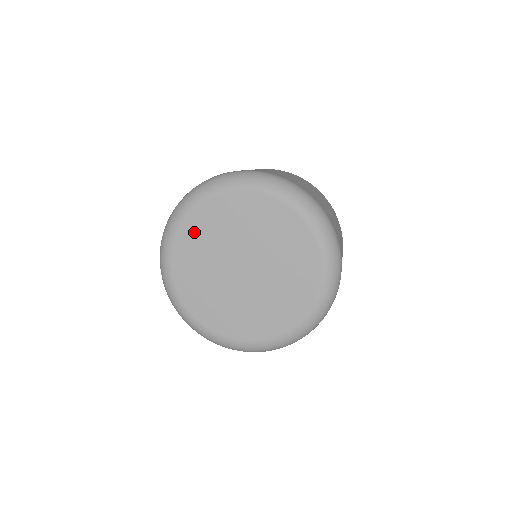
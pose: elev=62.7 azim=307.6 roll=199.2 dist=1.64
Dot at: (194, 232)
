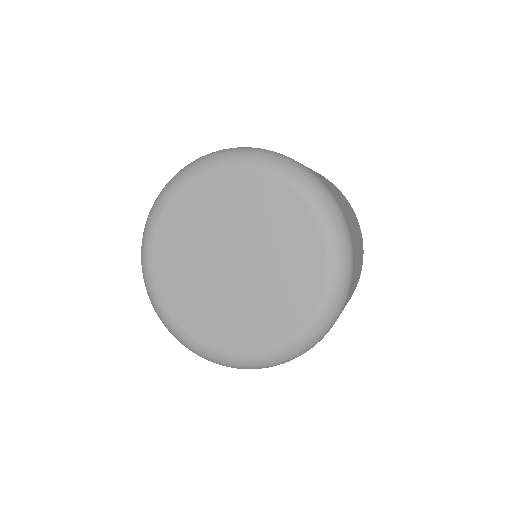
Dot at: (184, 210)
